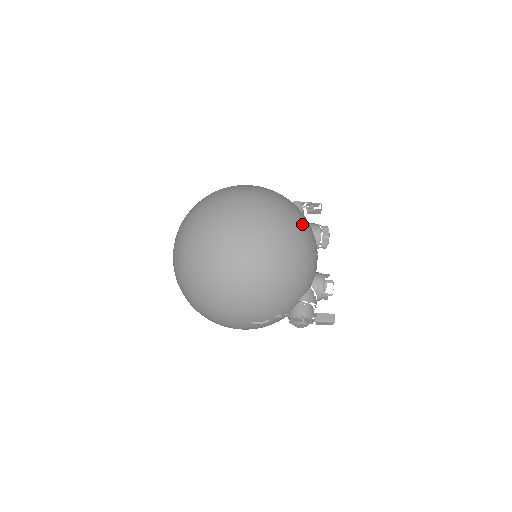
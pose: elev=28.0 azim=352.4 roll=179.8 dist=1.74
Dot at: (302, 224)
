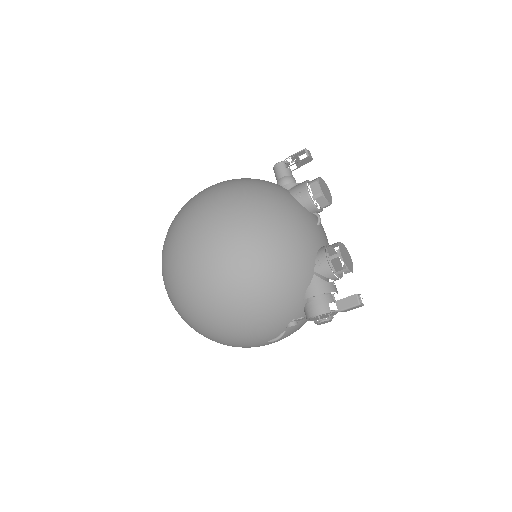
Dot at: (256, 217)
